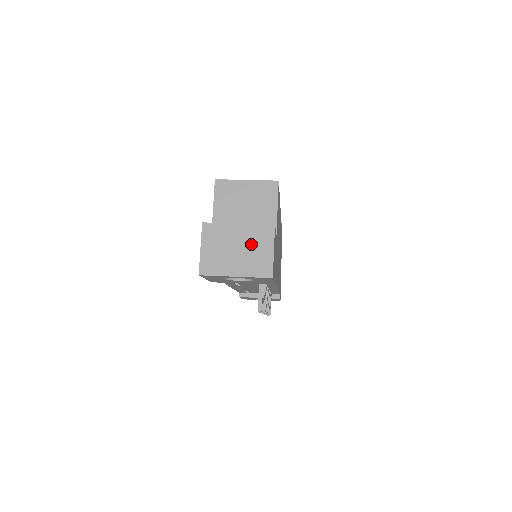
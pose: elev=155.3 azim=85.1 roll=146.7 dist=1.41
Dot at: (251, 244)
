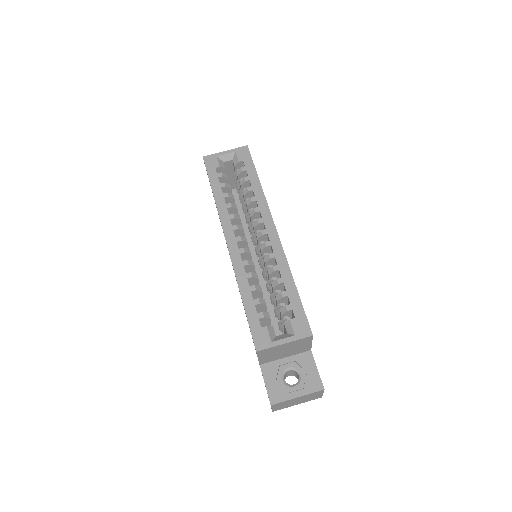
Dot at: (307, 398)
